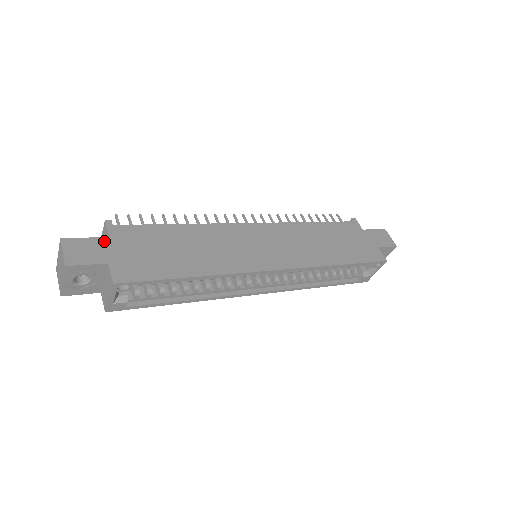
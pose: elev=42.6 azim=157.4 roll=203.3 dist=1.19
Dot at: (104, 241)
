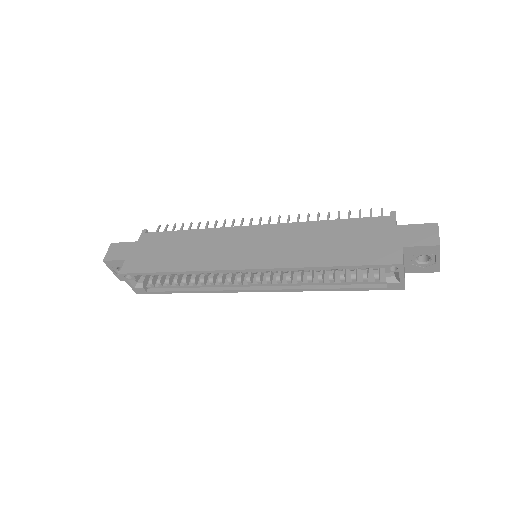
Dot at: (133, 244)
